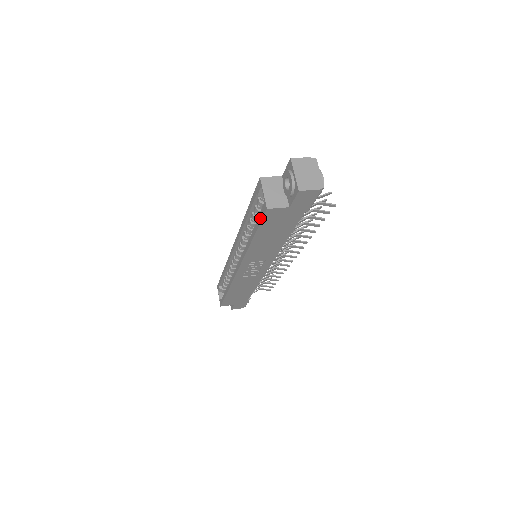
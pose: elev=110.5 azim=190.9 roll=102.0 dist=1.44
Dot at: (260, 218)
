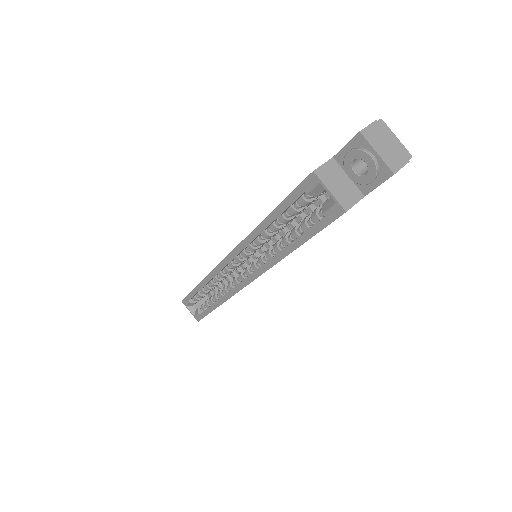
Dot at: (322, 224)
